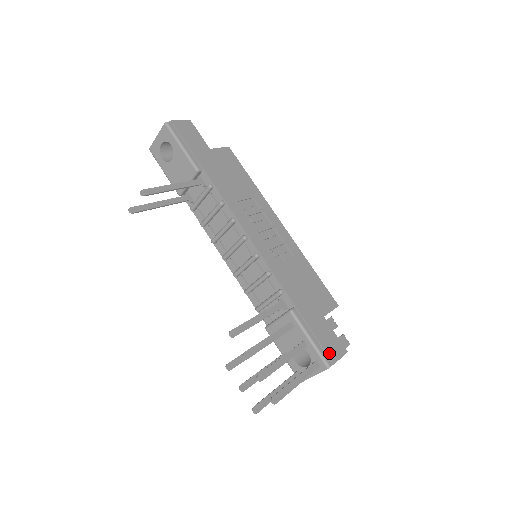
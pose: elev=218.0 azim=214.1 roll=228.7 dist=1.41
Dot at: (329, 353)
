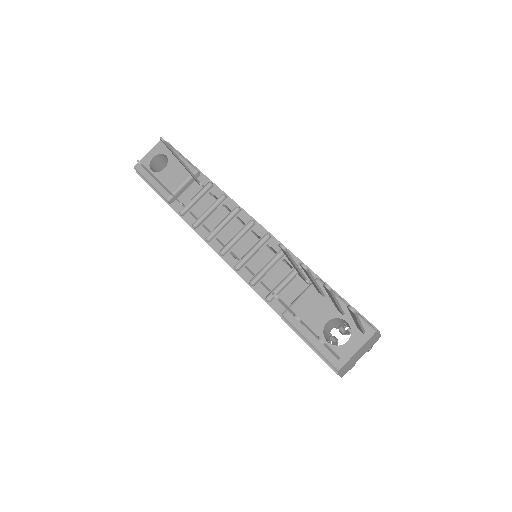
Dot at: (369, 322)
